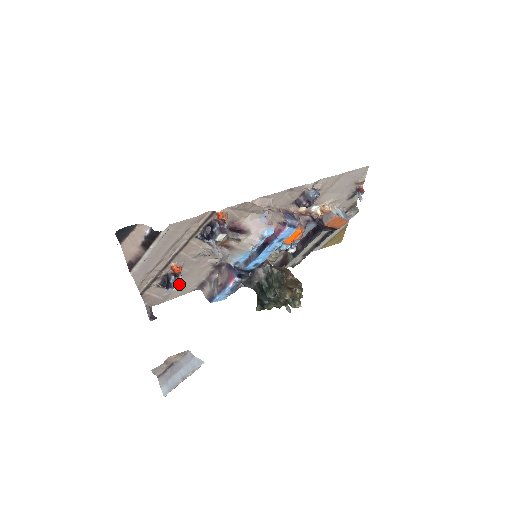
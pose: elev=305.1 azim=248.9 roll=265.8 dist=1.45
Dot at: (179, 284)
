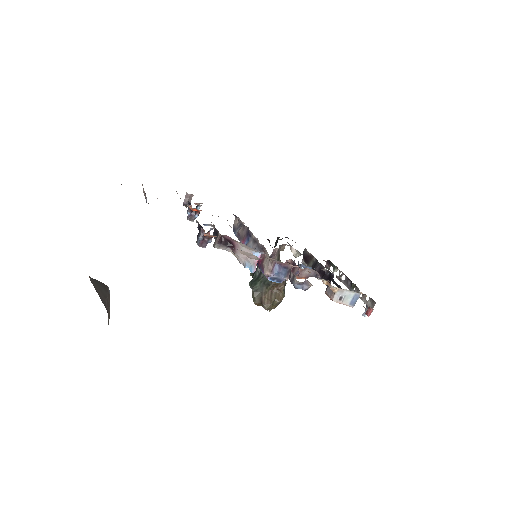
Dot at: (191, 220)
